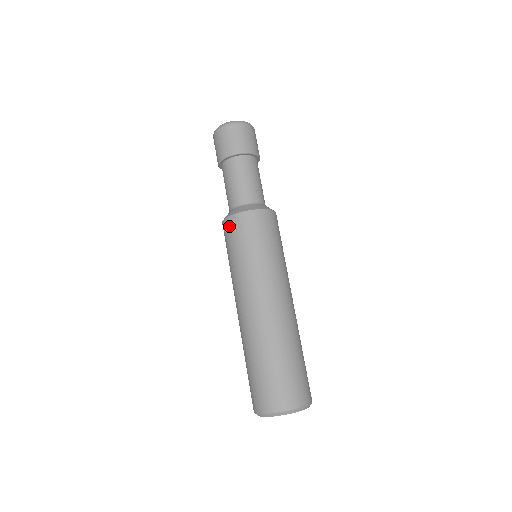
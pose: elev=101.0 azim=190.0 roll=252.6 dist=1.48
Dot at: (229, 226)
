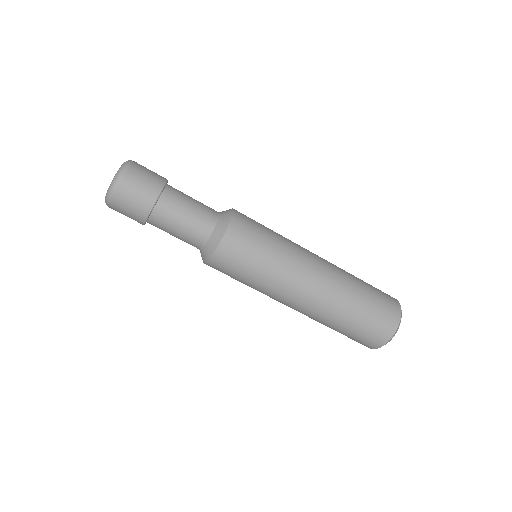
Dot at: occluded
